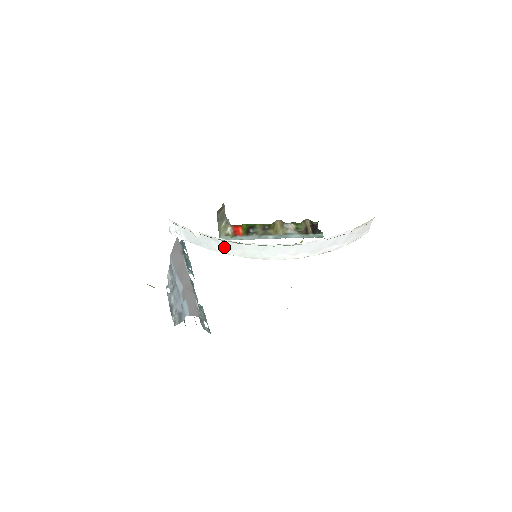
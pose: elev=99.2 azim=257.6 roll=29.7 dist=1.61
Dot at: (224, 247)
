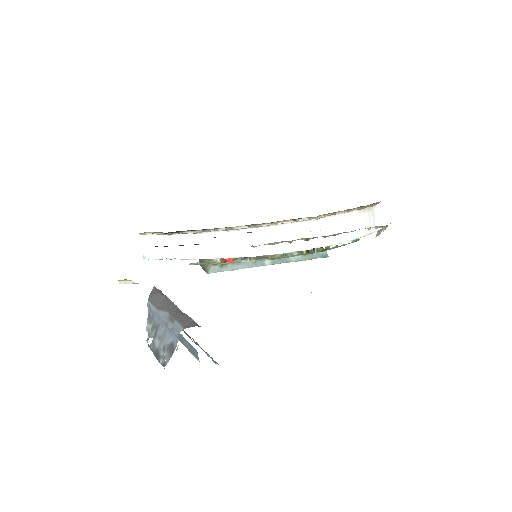
Dot at: (214, 247)
